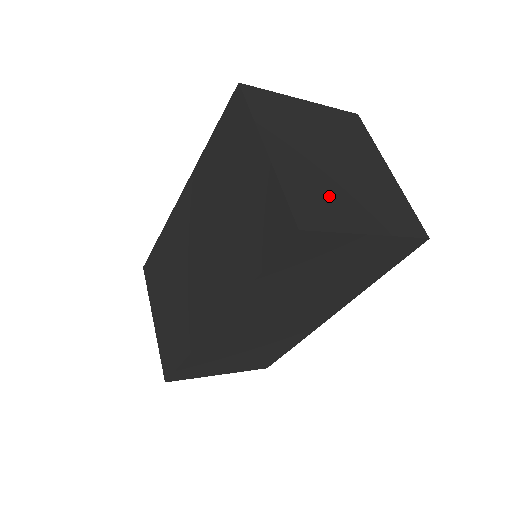
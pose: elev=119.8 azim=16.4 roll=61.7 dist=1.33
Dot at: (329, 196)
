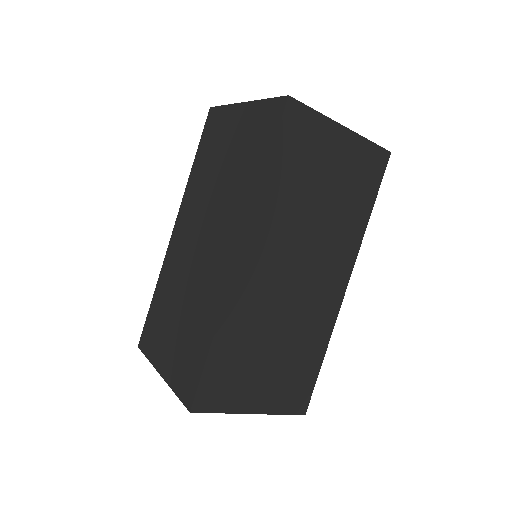
Dot at: occluded
